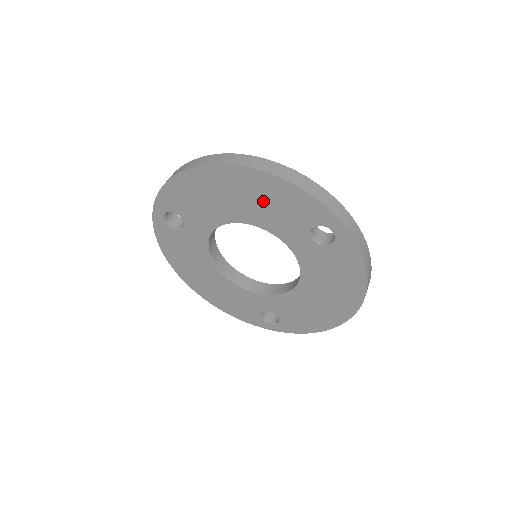
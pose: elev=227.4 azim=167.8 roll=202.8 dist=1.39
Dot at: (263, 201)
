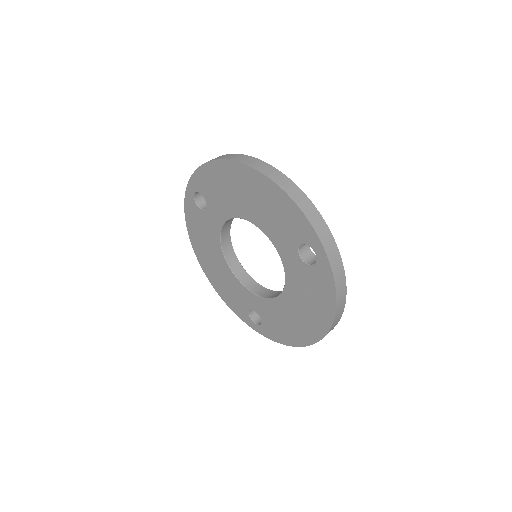
Dot at: (267, 207)
